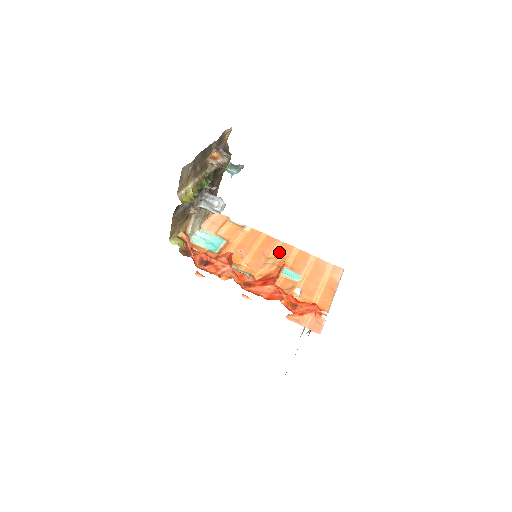
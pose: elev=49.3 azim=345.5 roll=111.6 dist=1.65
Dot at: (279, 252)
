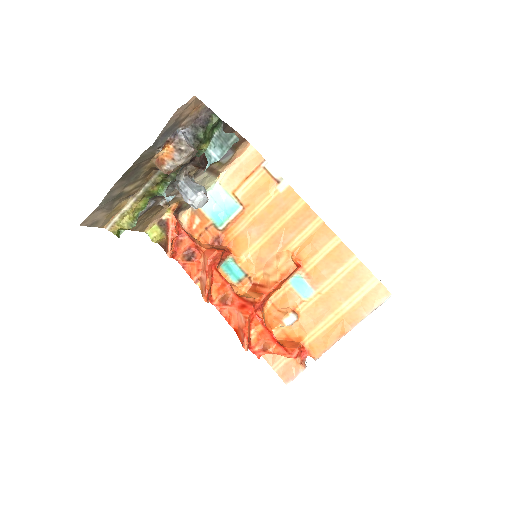
Dot at: (306, 241)
